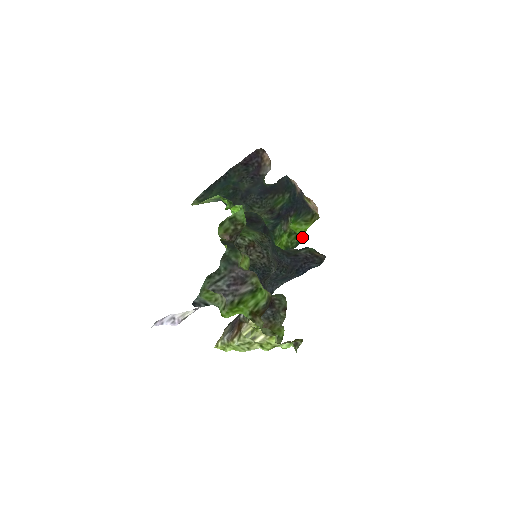
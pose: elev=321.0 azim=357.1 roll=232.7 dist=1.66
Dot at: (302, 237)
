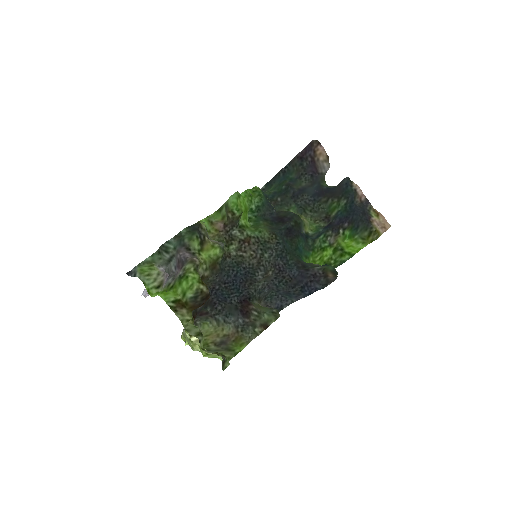
Dot at: (349, 256)
